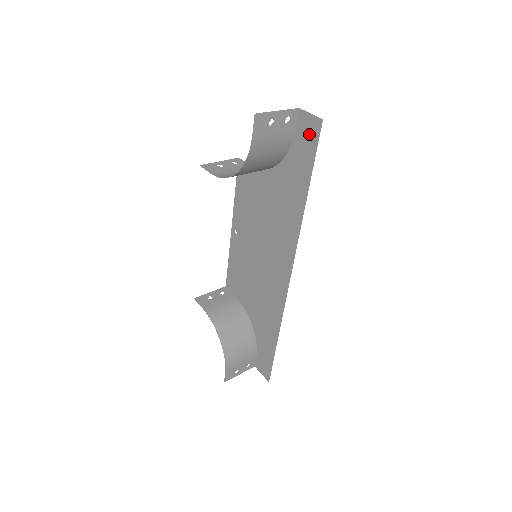
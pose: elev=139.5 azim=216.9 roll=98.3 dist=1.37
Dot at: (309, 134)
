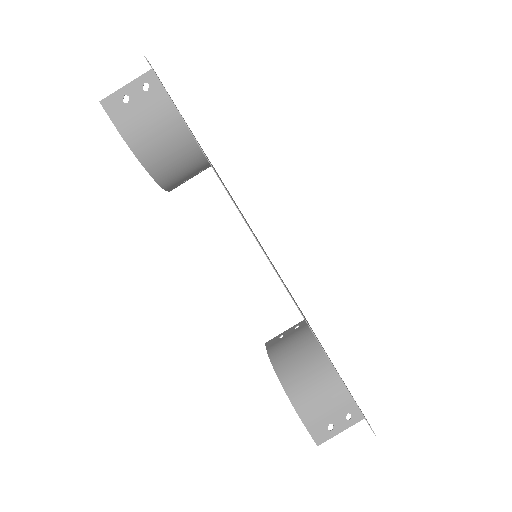
Dot at: occluded
